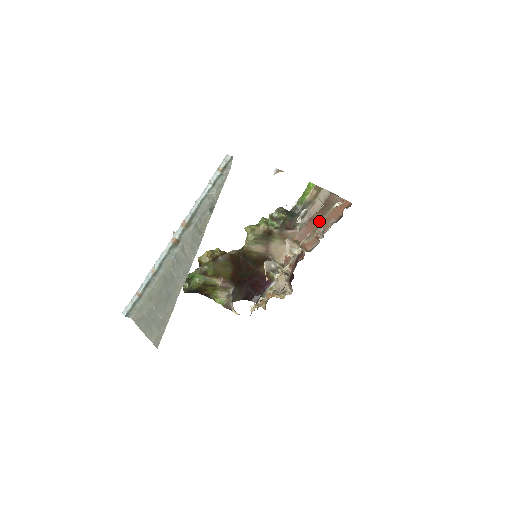
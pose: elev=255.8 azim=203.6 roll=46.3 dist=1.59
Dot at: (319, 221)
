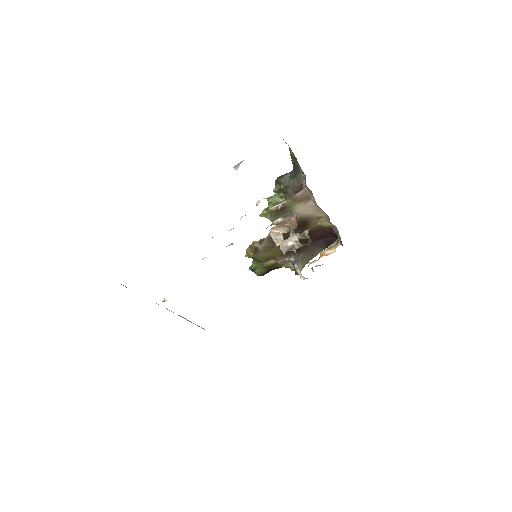
Dot at: occluded
